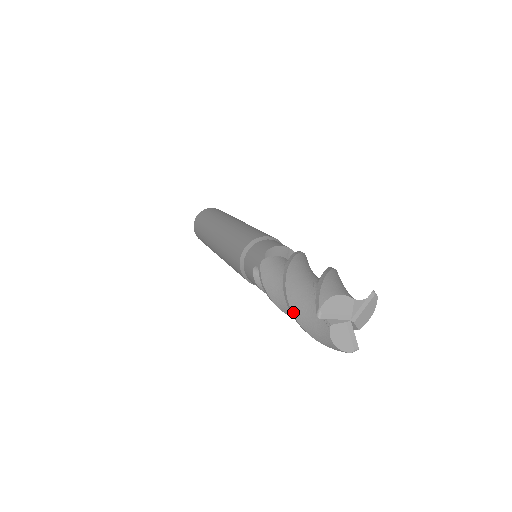
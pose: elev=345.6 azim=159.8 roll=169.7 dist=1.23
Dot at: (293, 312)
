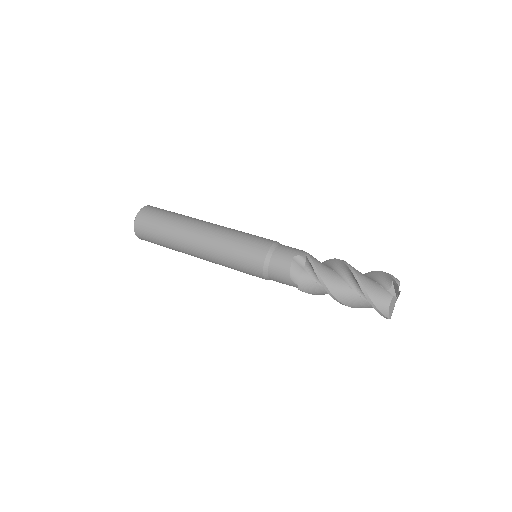
Dot at: occluded
